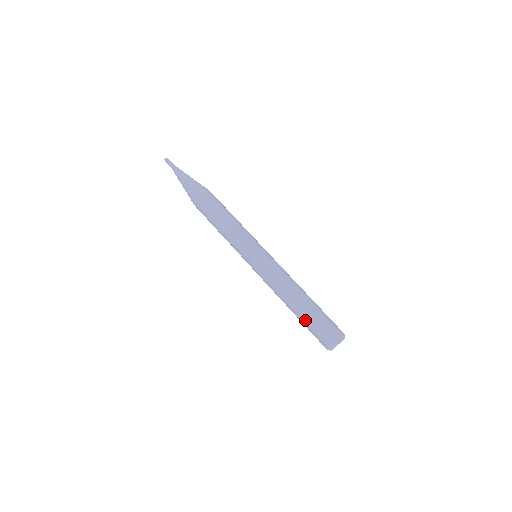
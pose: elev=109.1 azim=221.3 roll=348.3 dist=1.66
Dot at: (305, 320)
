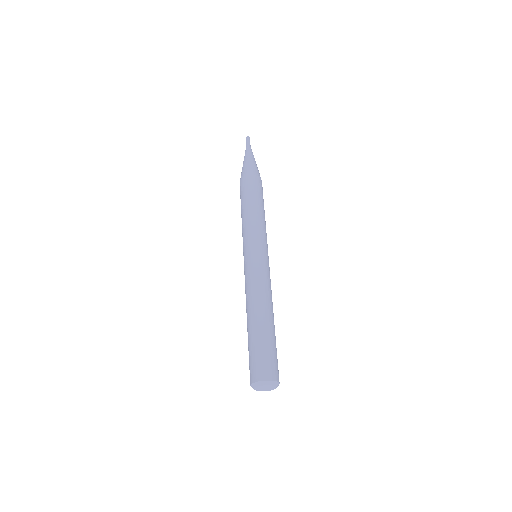
Dot at: (248, 341)
